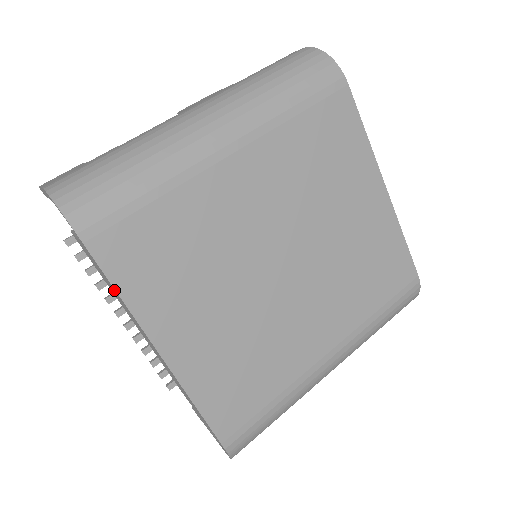
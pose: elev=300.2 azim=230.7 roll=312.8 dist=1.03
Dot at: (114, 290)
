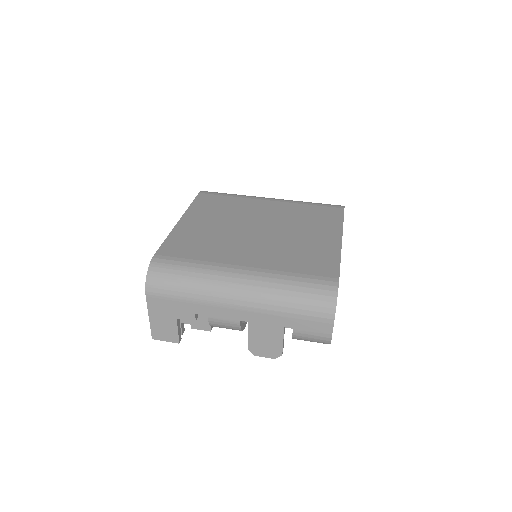
Dot at: occluded
